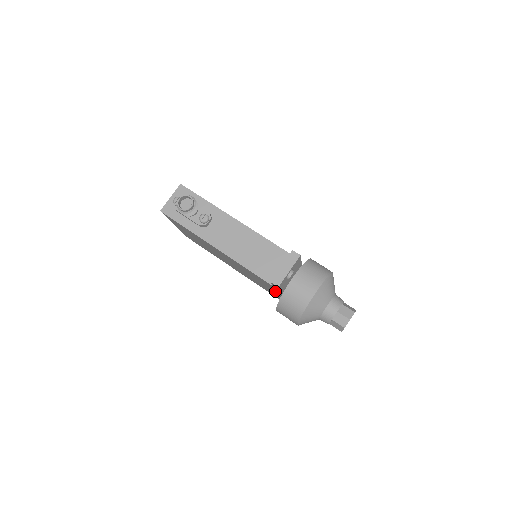
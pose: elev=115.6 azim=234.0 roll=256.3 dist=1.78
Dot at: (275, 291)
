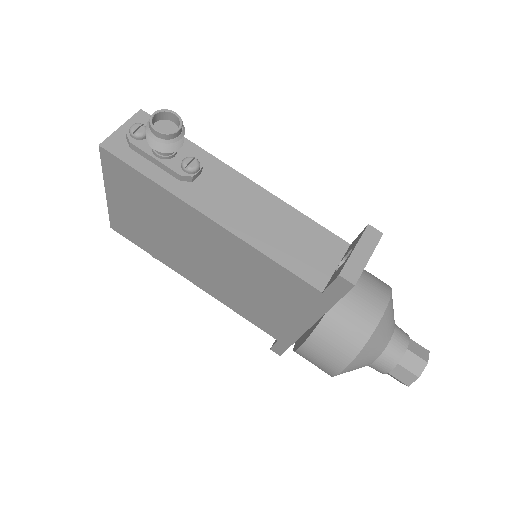
Dot at: (302, 311)
